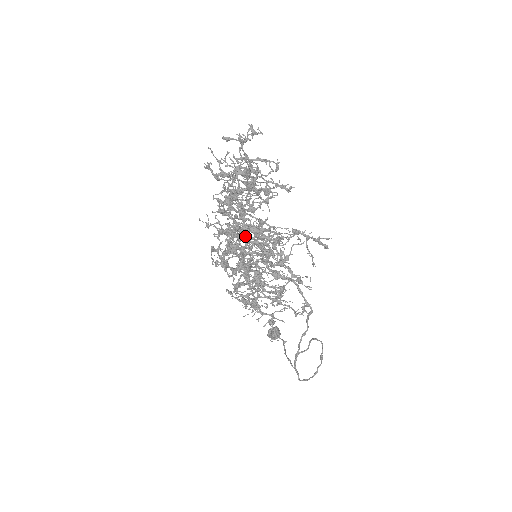
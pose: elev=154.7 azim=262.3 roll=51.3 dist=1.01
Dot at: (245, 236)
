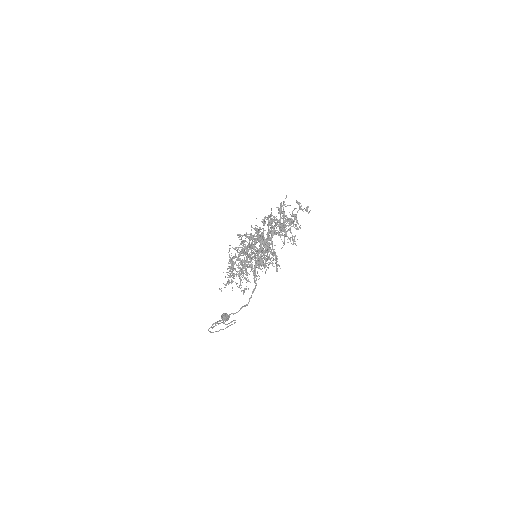
Dot at: occluded
